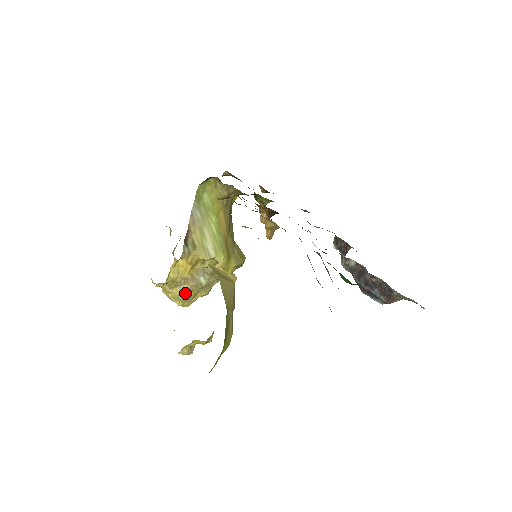
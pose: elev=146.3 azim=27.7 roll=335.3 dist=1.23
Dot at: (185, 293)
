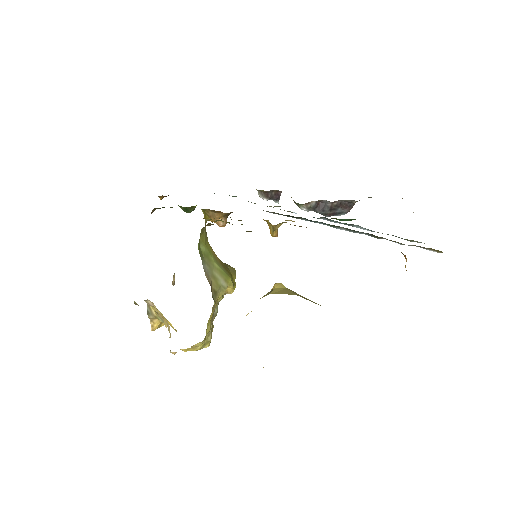
Dot at: (210, 333)
